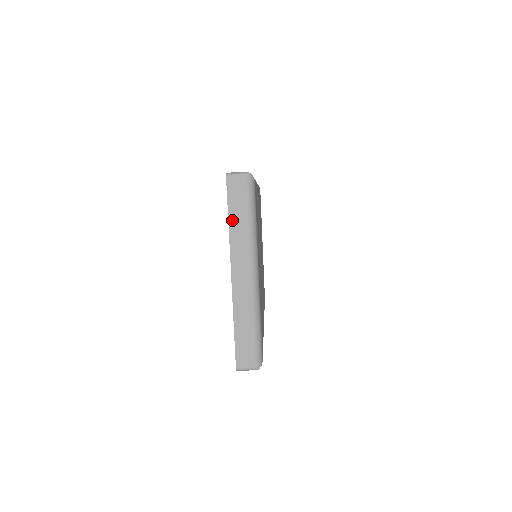
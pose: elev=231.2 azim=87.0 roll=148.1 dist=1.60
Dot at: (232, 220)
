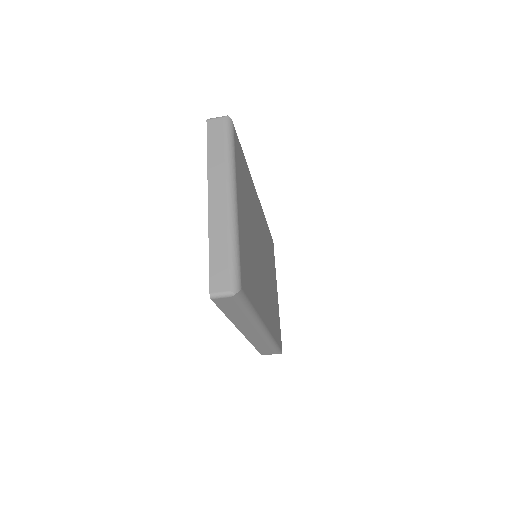
Dot at: (211, 152)
